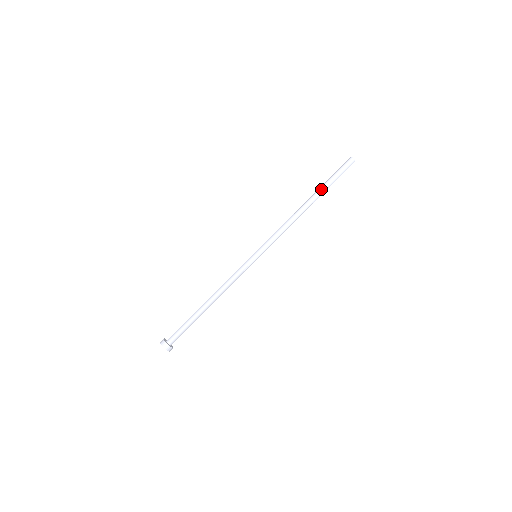
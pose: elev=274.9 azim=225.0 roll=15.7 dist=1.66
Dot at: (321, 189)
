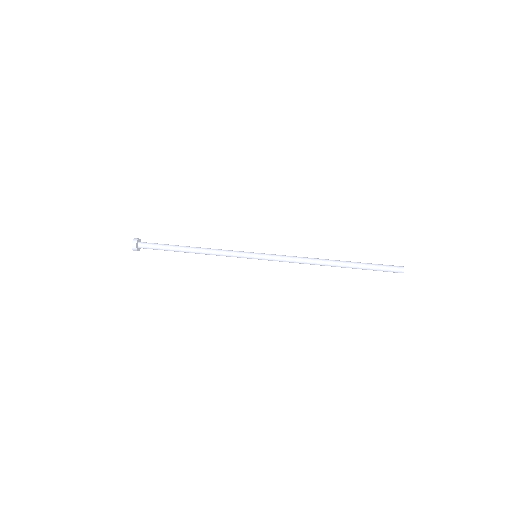
Dot at: (354, 262)
